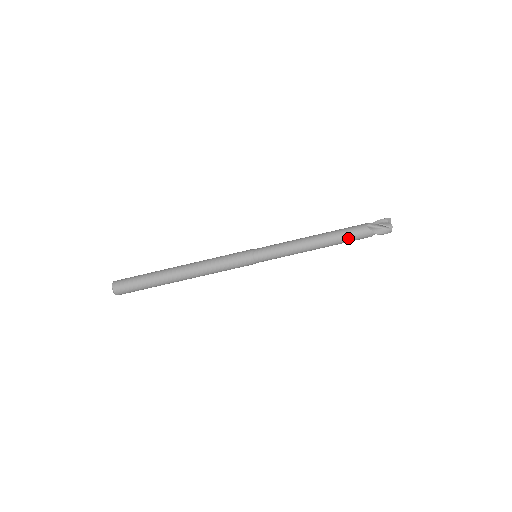
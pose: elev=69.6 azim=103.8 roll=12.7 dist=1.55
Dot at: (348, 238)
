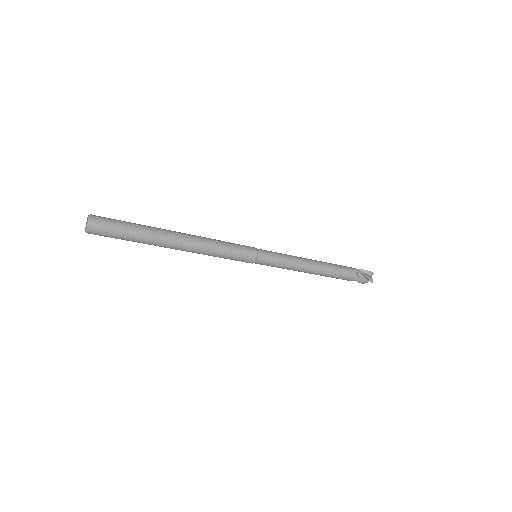
Dot at: (338, 276)
